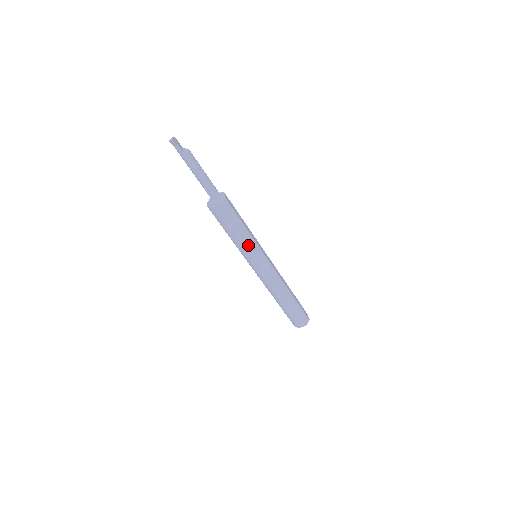
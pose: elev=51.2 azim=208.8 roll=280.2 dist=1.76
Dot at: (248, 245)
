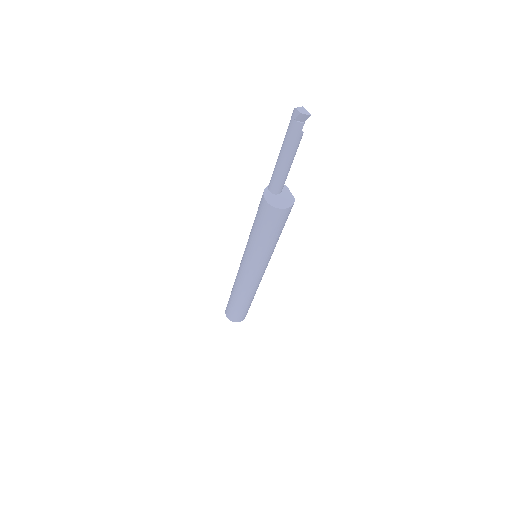
Dot at: (271, 251)
